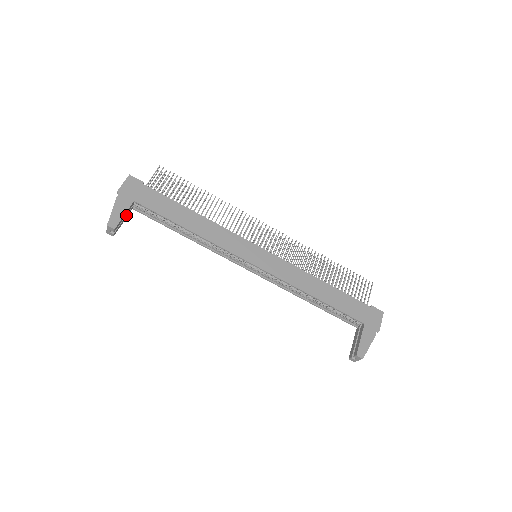
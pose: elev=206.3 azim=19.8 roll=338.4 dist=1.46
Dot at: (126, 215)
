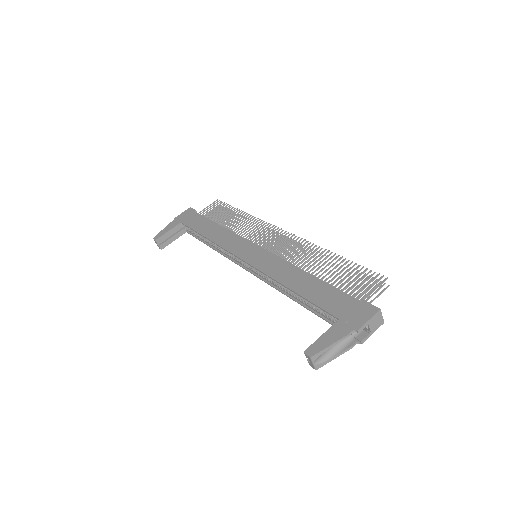
Dot at: (175, 234)
